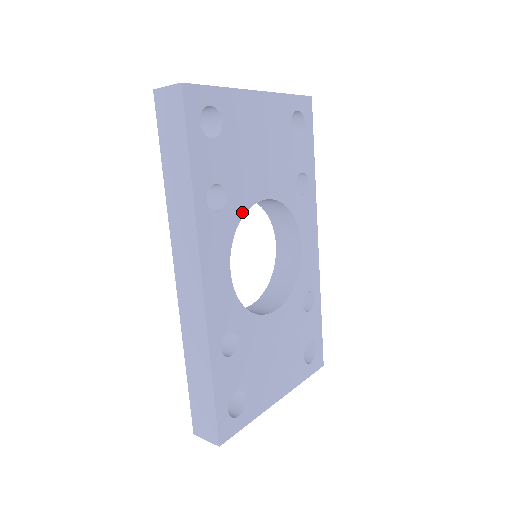
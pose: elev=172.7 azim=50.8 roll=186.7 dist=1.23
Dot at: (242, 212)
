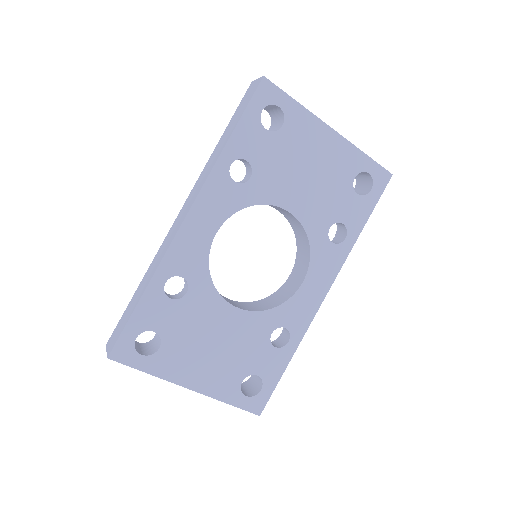
Dot at: (258, 201)
